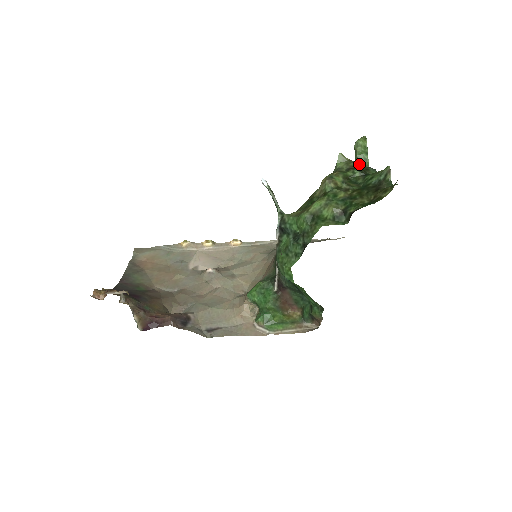
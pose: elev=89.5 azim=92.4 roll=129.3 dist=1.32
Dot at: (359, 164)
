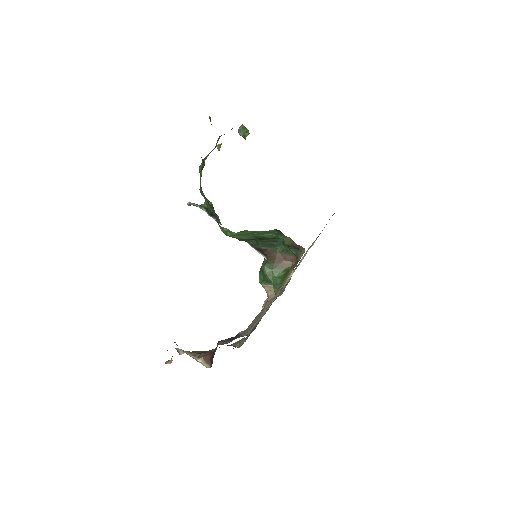
Dot at: occluded
